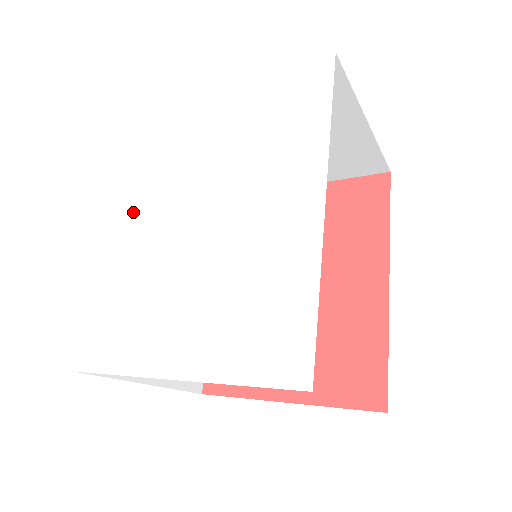
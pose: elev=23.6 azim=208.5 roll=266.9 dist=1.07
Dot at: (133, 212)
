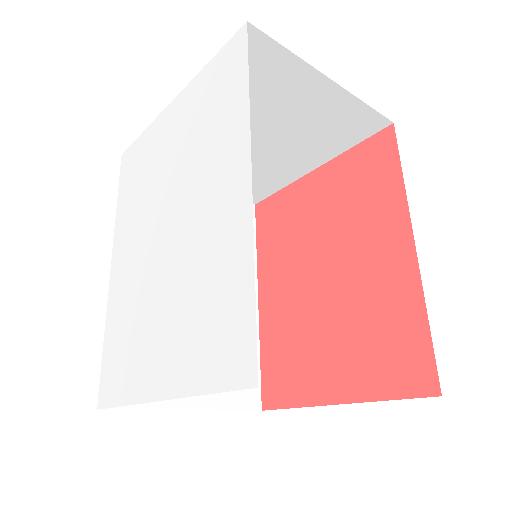
Dot at: (124, 246)
